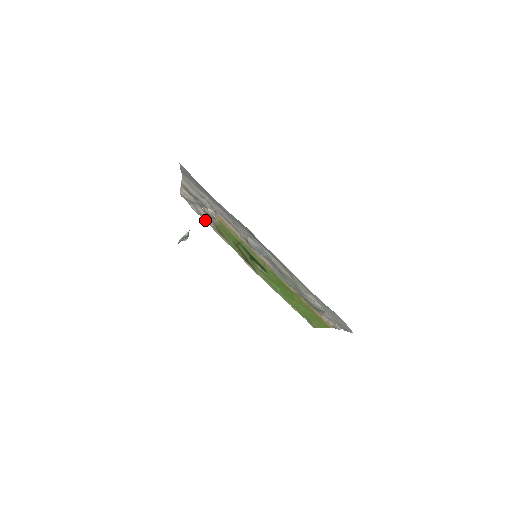
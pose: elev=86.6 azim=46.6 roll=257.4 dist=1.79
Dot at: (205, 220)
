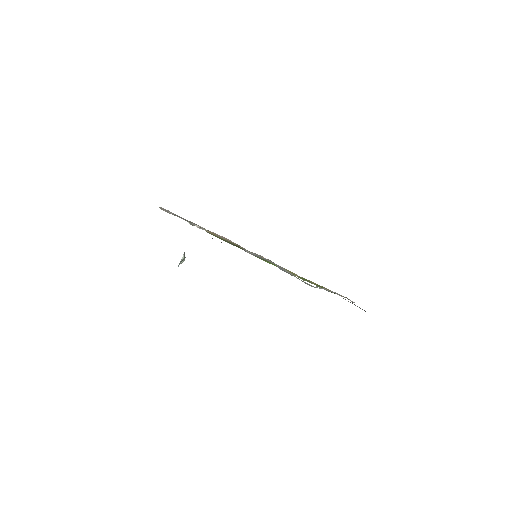
Dot at: occluded
